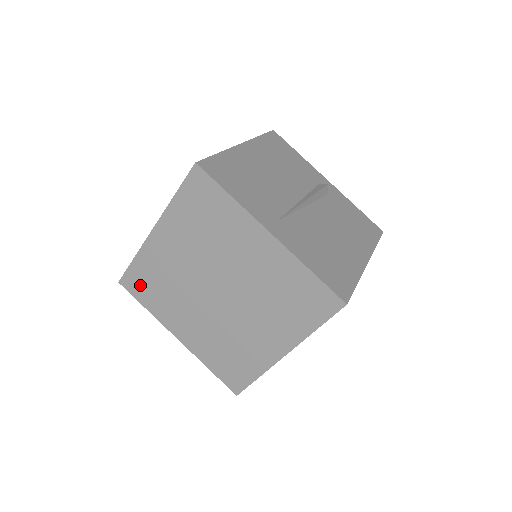
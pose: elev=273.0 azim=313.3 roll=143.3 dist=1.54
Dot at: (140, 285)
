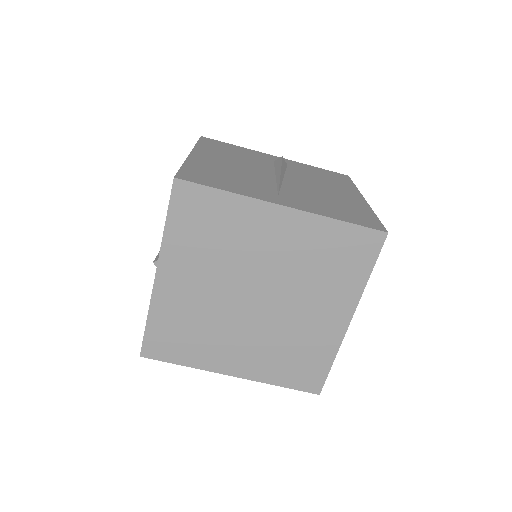
Dot at: (166, 344)
